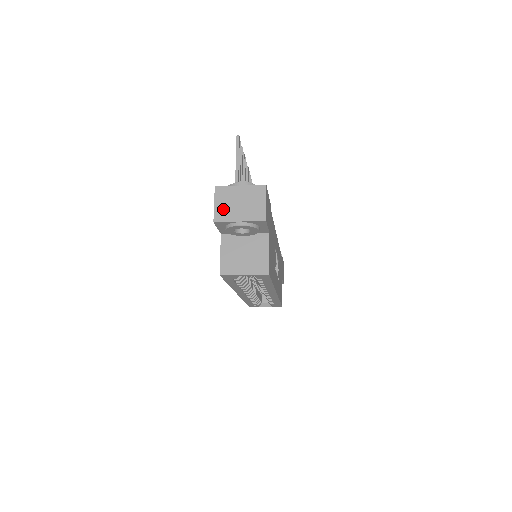
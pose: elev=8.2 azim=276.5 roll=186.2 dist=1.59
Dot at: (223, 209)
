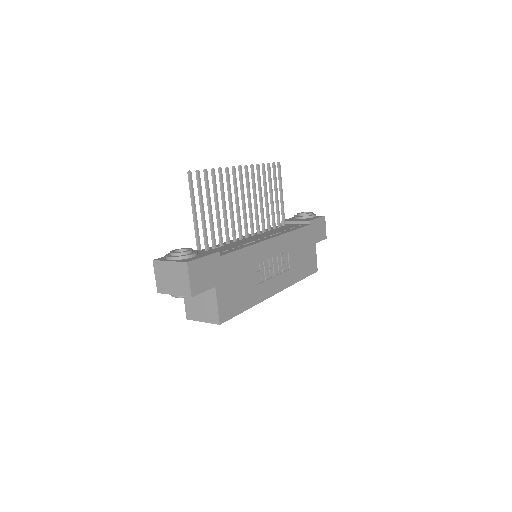
Dot at: (161, 282)
